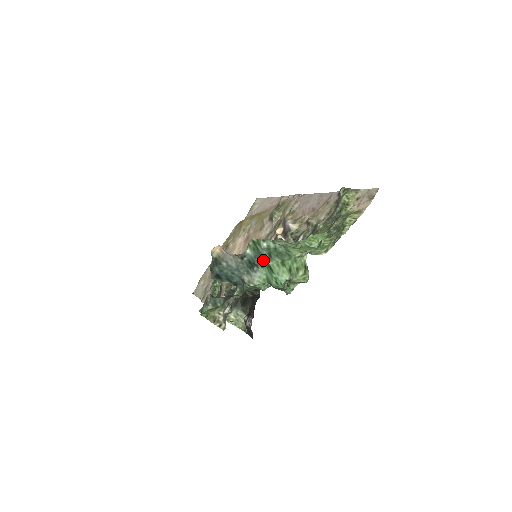
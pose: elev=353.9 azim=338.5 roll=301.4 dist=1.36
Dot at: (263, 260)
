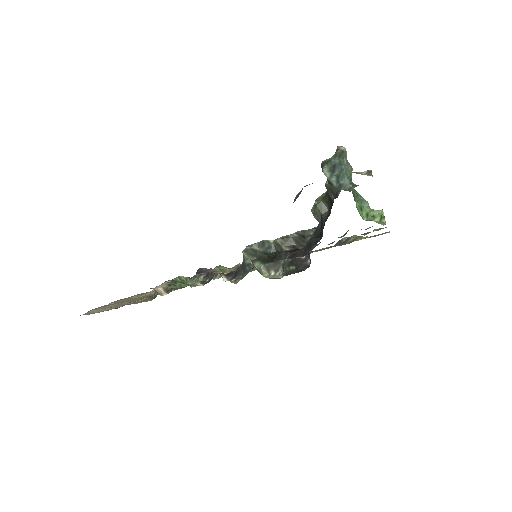
Dot at: occluded
